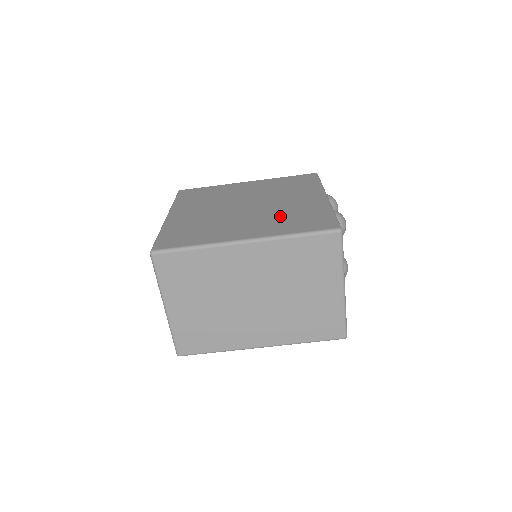
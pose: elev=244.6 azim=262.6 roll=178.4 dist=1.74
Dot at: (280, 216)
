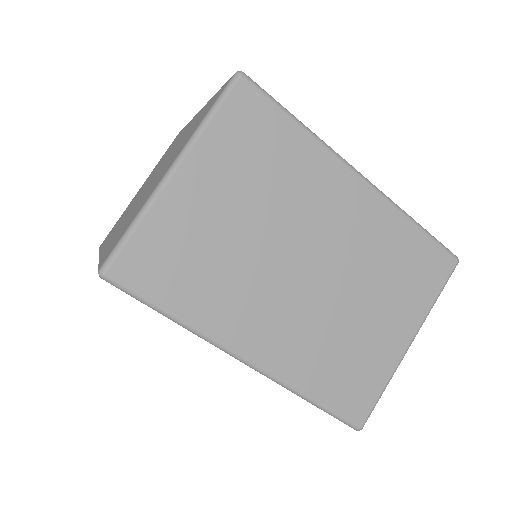
Dot at: occluded
